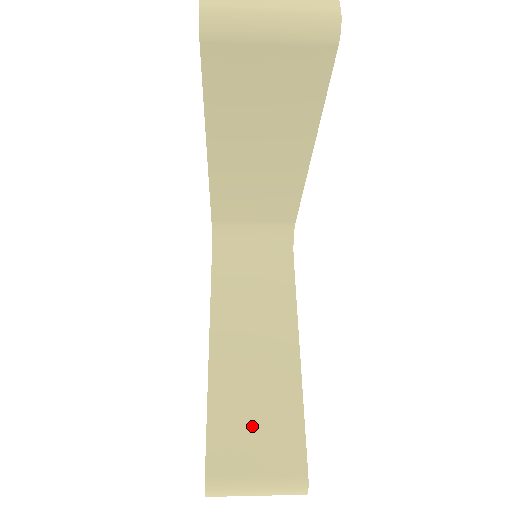
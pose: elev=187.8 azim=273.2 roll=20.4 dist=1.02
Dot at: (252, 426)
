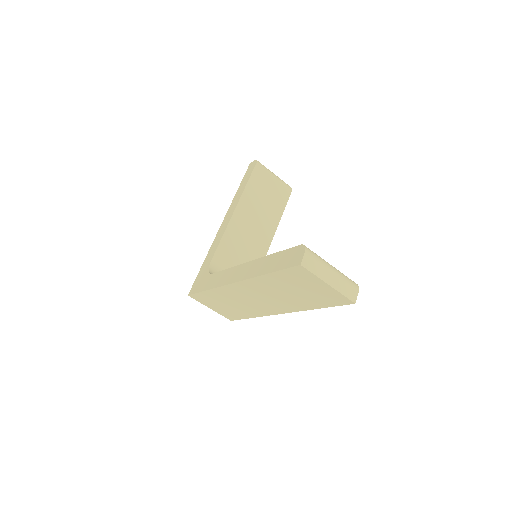
Dot at: occluded
